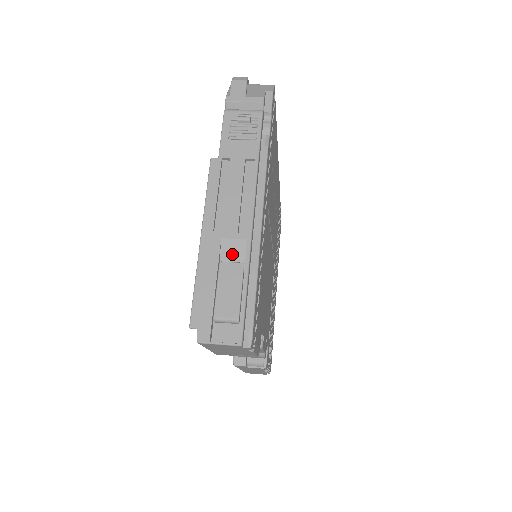
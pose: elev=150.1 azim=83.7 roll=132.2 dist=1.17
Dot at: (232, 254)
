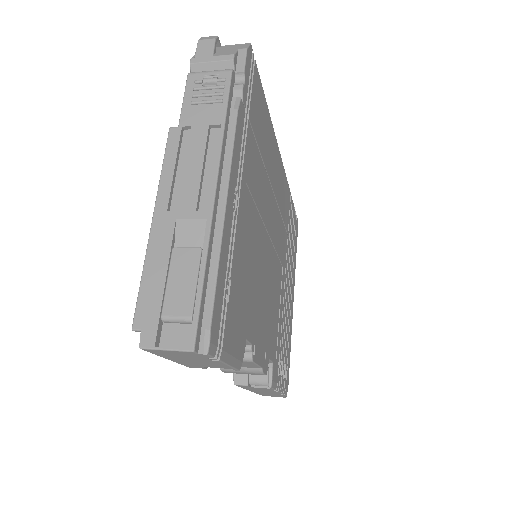
Dot at: (189, 238)
